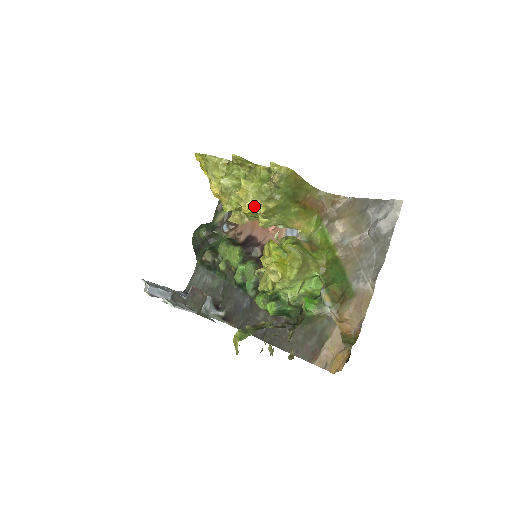
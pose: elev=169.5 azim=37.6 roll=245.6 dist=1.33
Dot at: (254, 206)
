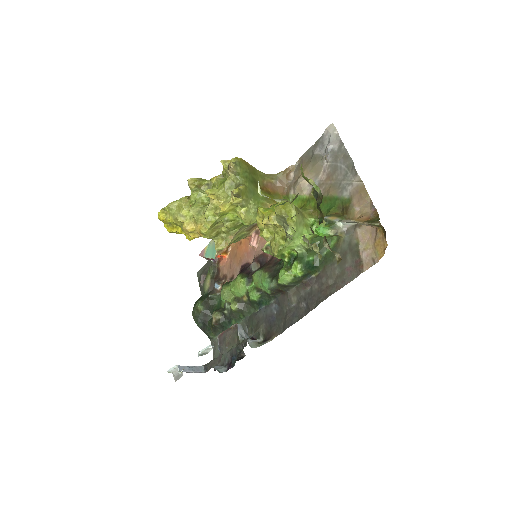
Dot at: (228, 201)
